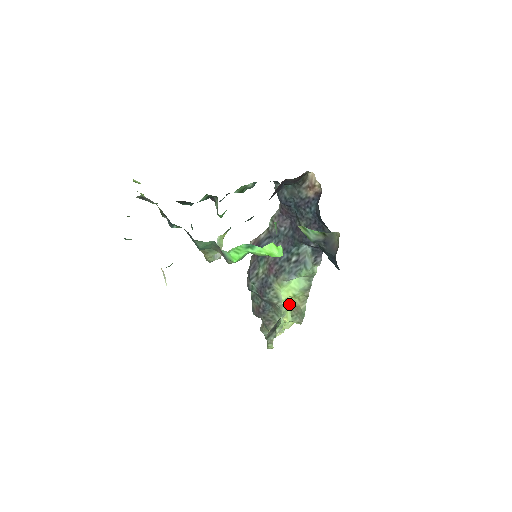
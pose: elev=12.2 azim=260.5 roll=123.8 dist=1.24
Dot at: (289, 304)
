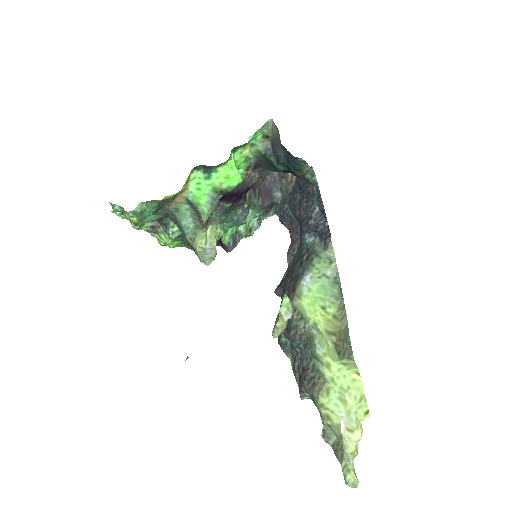
Dot at: (328, 336)
